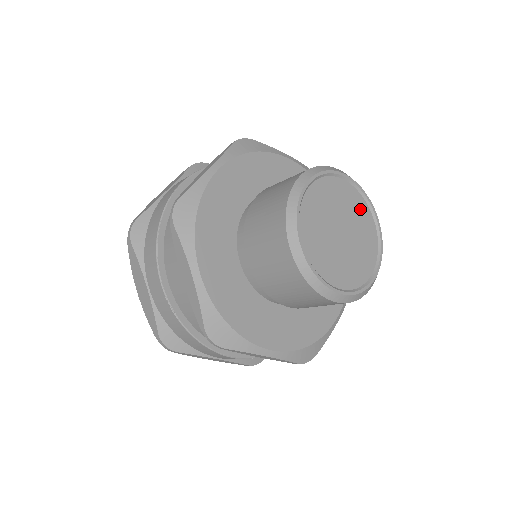
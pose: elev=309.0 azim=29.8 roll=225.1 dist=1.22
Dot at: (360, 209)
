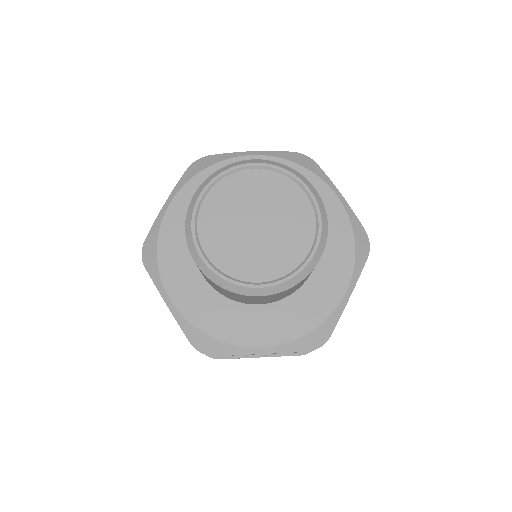
Dot at: (301, 227)
